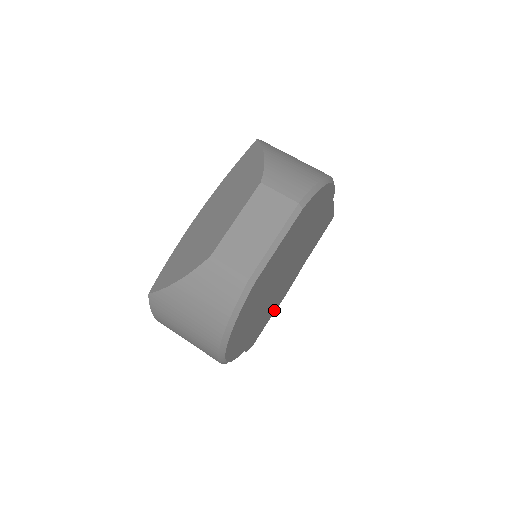
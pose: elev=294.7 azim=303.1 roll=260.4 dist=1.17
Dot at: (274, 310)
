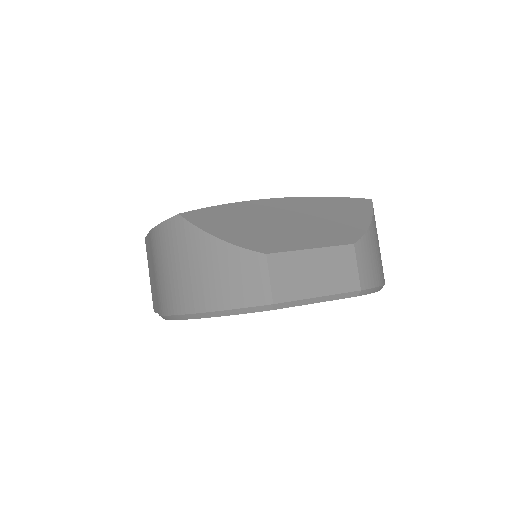
Dot at: occluded
